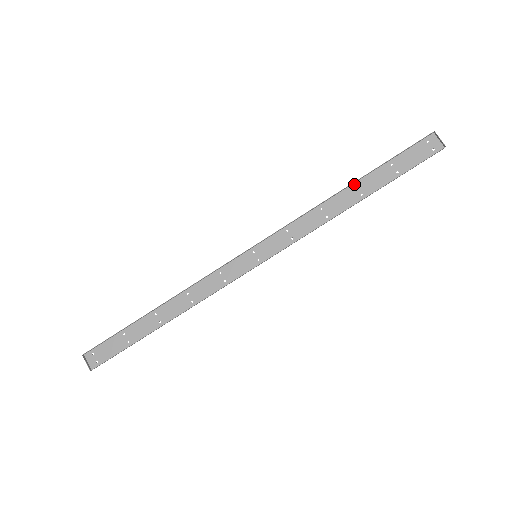
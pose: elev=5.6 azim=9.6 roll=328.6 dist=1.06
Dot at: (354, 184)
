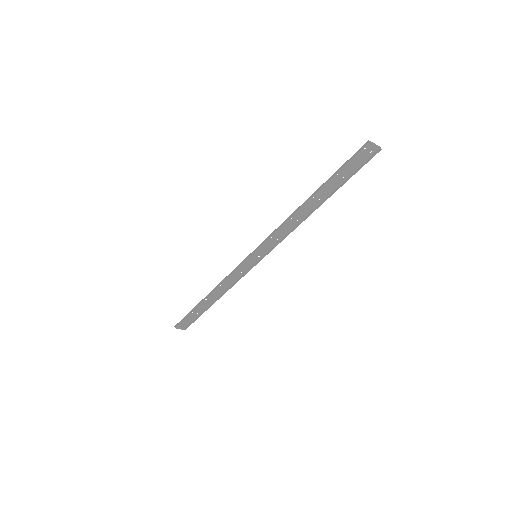
Dot at: (311, 196)
